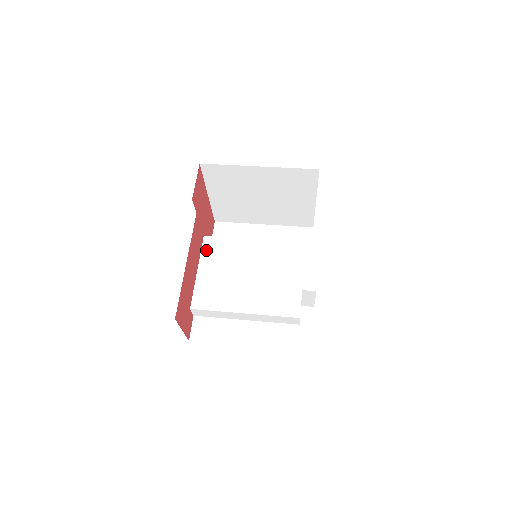
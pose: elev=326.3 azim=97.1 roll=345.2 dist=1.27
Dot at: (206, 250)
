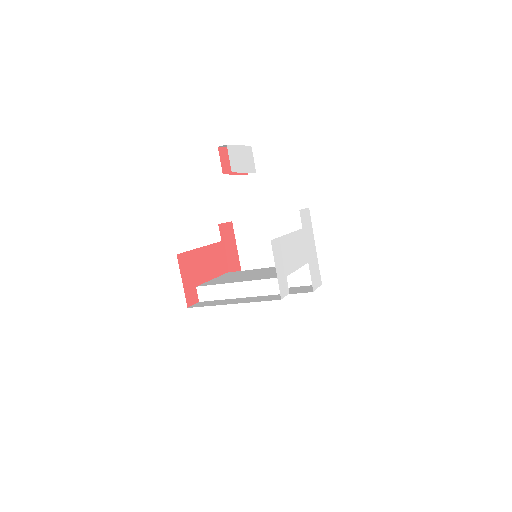
Dot at: occluded
